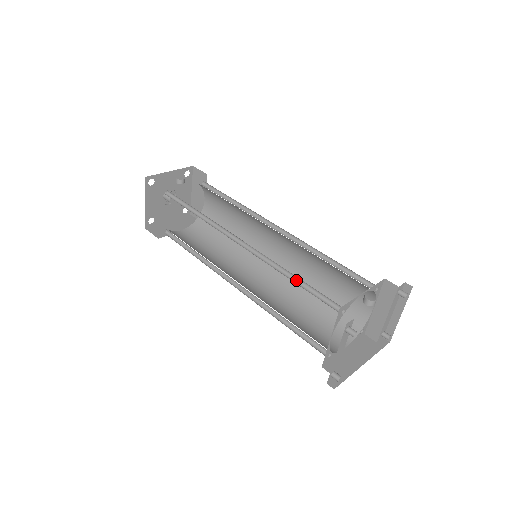
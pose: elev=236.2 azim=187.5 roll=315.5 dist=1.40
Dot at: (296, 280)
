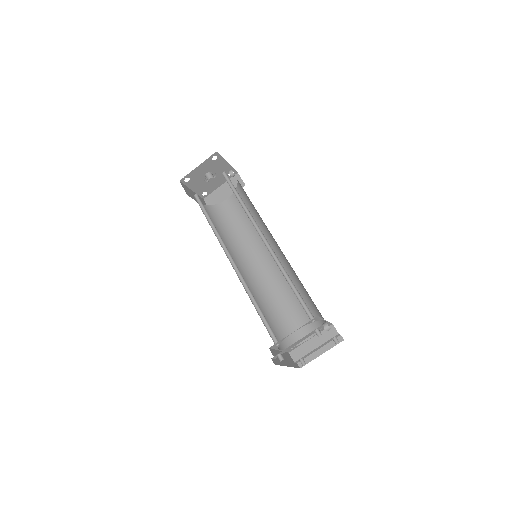
Dot at: (290, 285)
